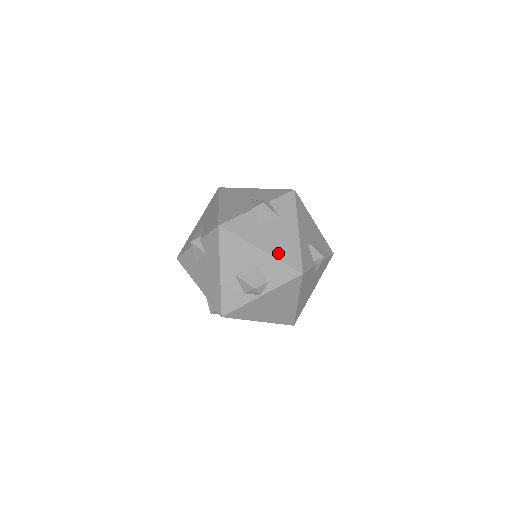
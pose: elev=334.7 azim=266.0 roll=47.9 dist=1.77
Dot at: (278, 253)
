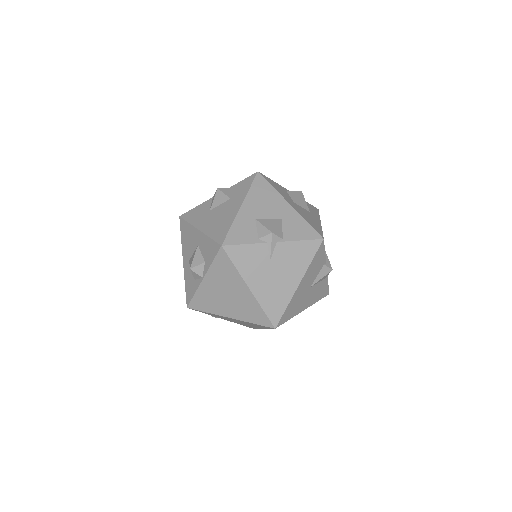
Dot at: (211, 230)
